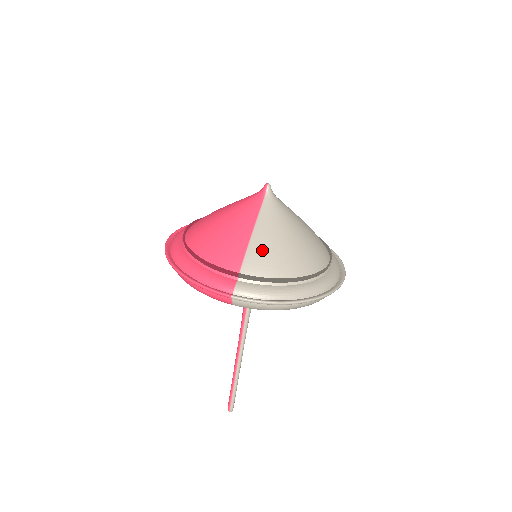
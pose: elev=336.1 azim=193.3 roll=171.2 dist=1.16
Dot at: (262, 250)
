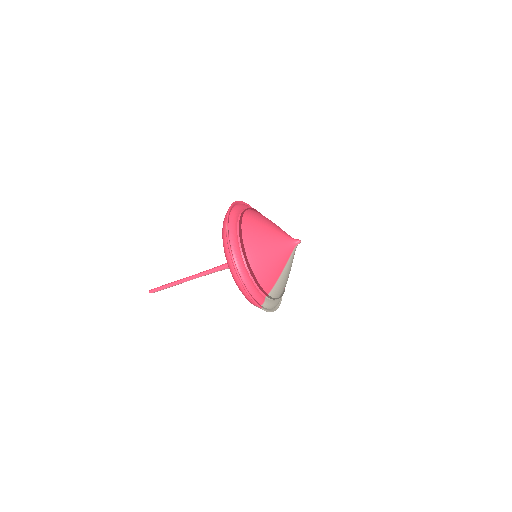
Dot at: (281, 283)
